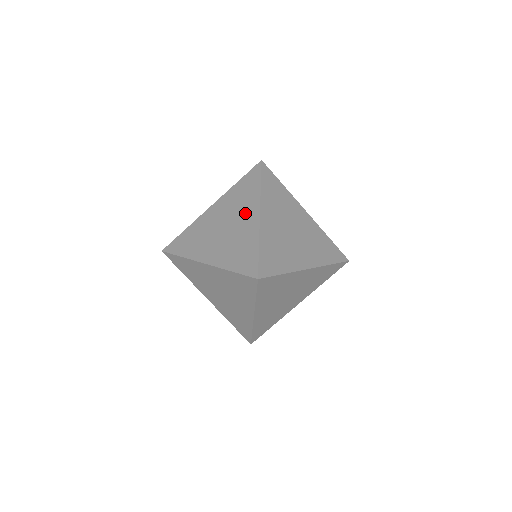
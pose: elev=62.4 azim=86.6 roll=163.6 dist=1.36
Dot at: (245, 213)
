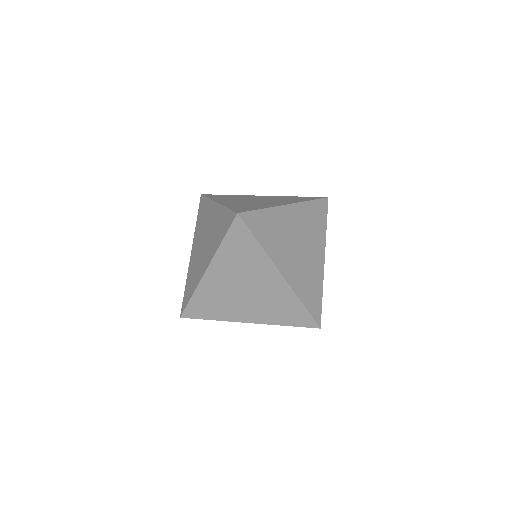
Dot at: (280, 201)
